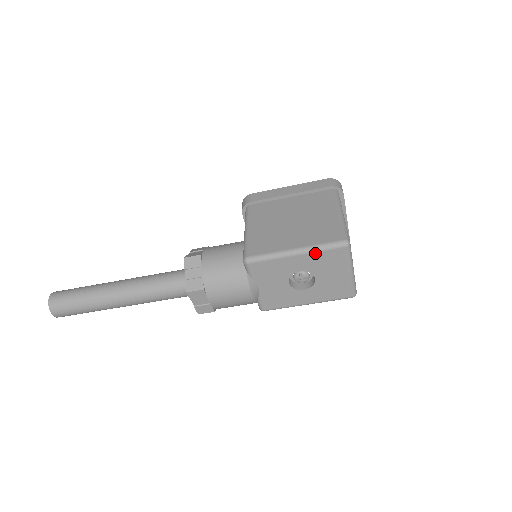
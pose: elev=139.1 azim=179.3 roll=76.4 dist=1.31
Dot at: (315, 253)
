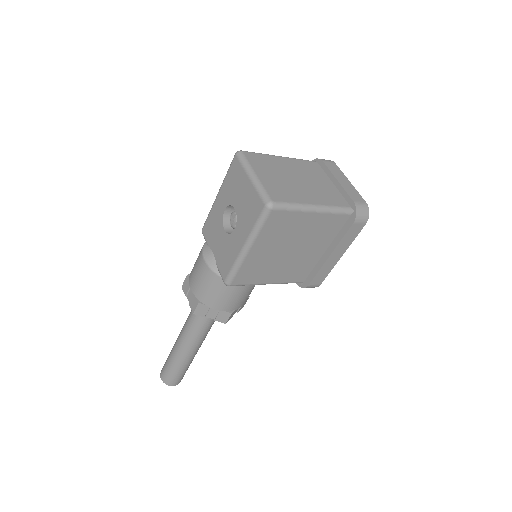
Dot at: (225, 181)
